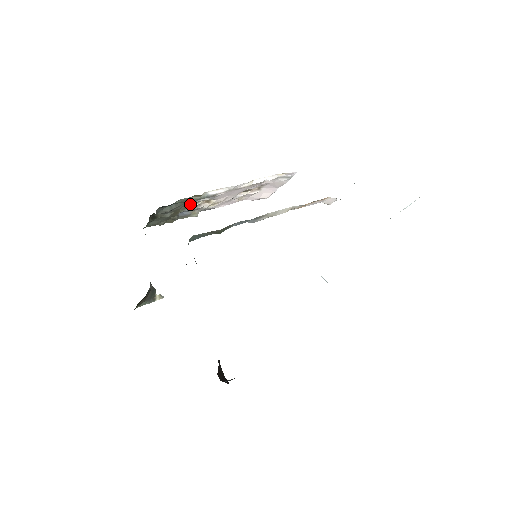
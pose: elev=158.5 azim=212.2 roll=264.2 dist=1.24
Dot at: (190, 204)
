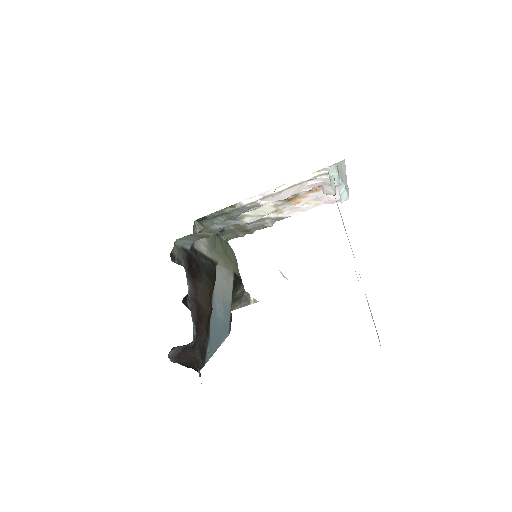
Dot at: occluded
